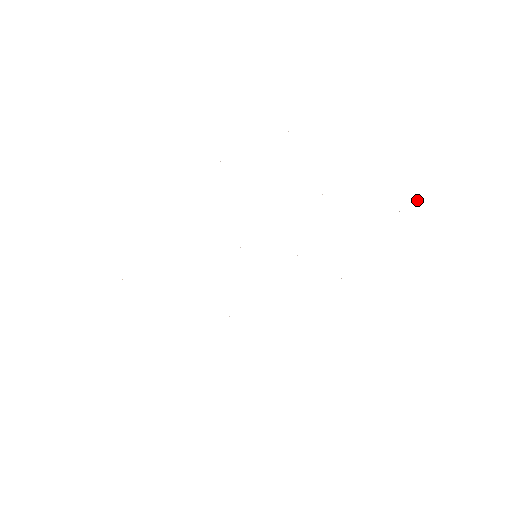
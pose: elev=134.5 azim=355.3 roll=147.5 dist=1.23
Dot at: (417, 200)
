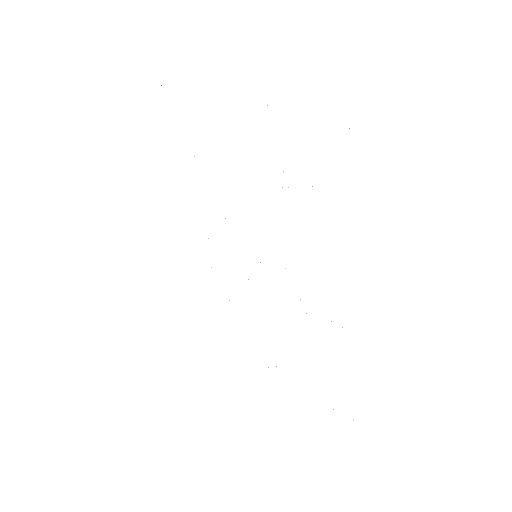
Dot at: occluded
